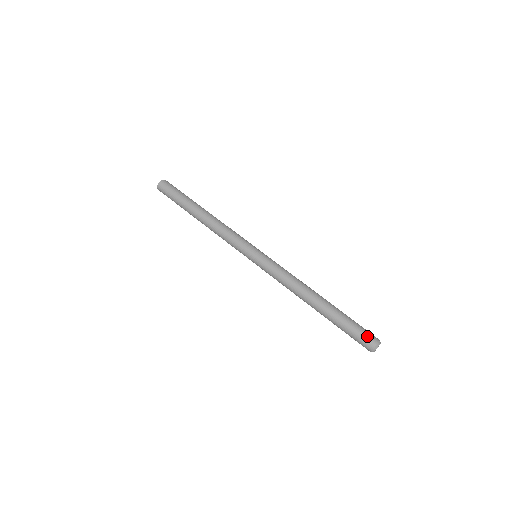
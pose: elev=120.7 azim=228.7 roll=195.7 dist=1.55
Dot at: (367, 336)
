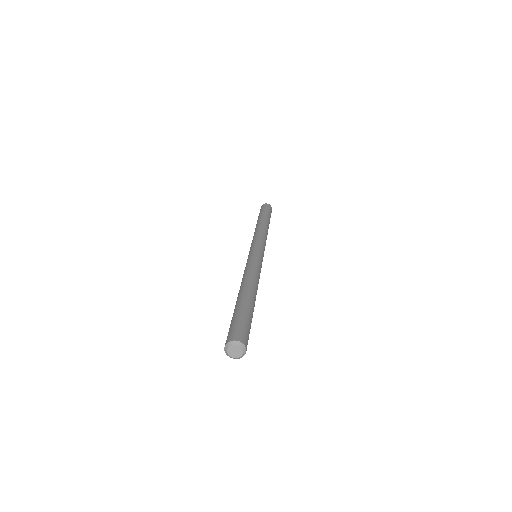
Dot at: (232, 331)
